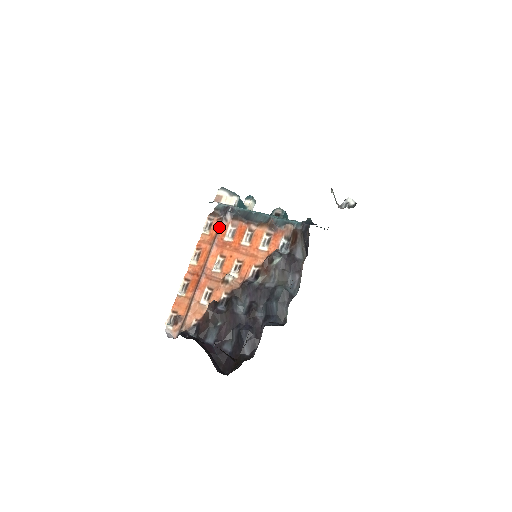
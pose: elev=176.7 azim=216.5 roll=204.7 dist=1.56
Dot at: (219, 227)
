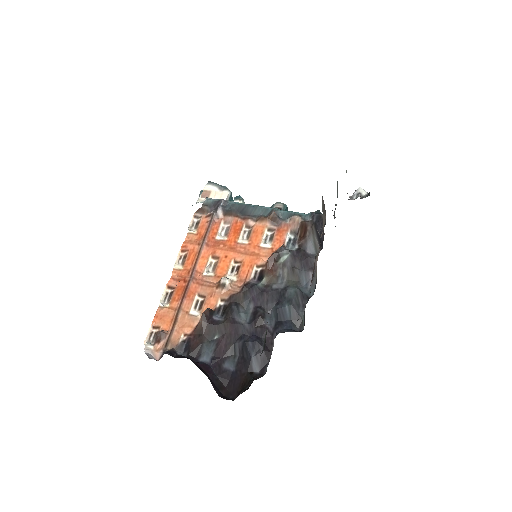
Dot at: (209, 224)
